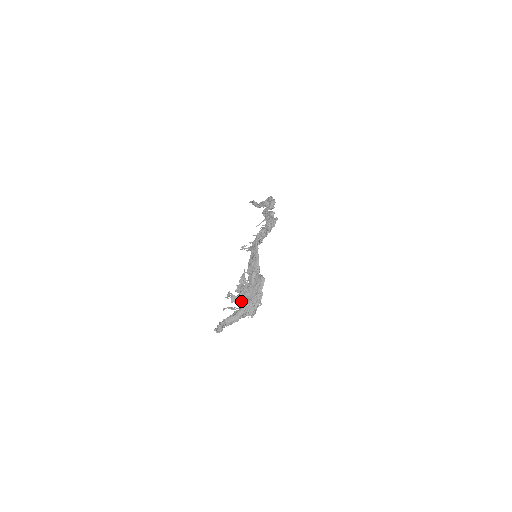
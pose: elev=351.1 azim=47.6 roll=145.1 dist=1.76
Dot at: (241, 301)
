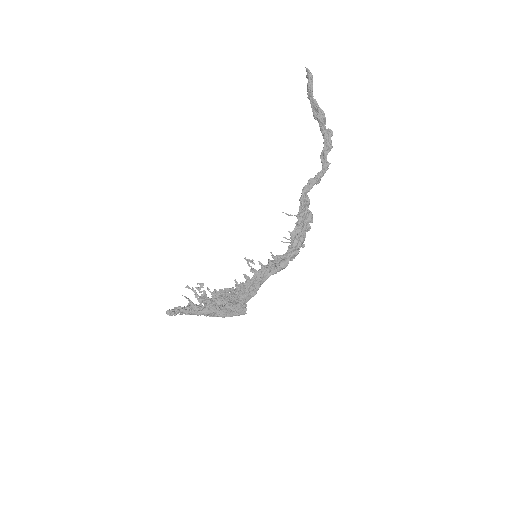
Dot at: (209, 306)
